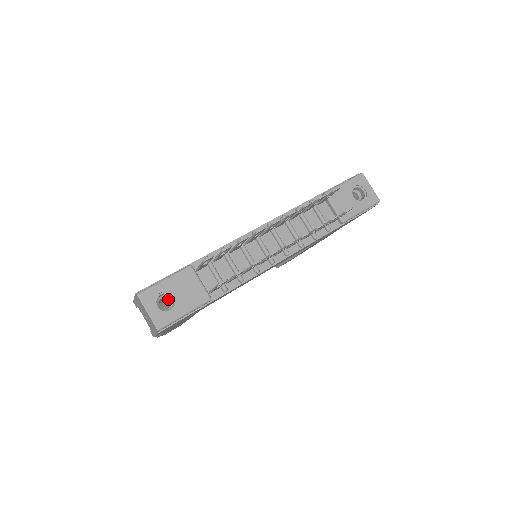
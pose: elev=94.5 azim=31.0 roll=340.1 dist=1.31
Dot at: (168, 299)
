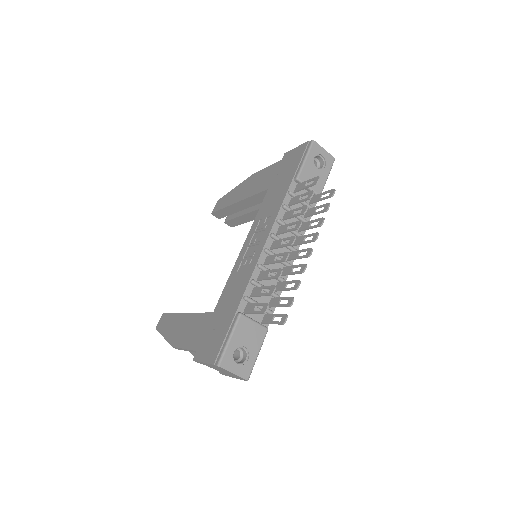
Dot at: occluded
